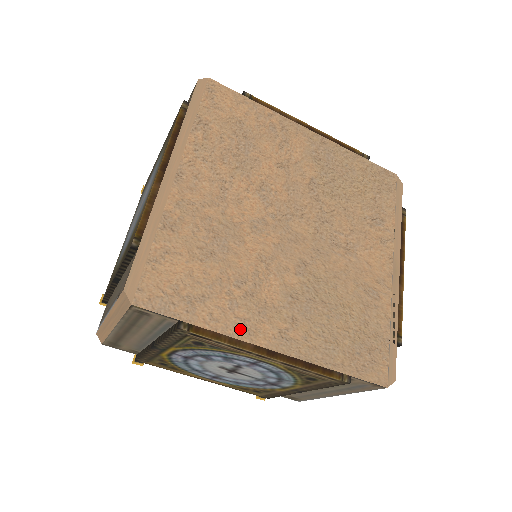
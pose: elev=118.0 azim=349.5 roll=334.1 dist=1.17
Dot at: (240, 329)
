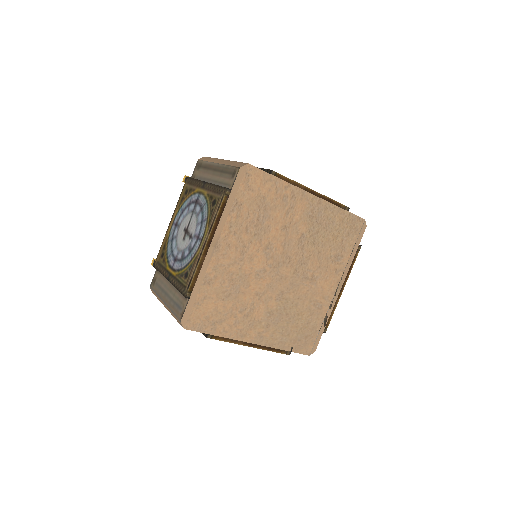
Dot at: (238, 335)
